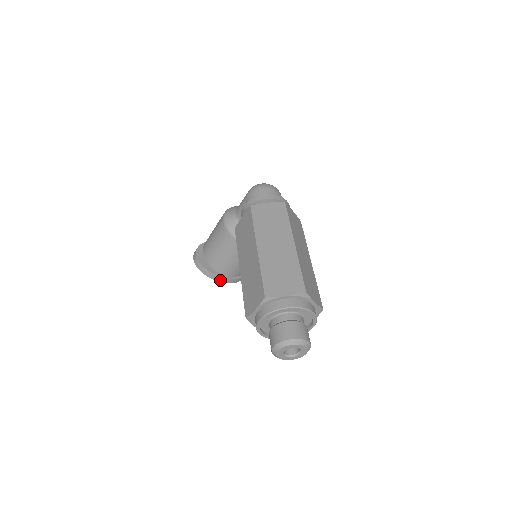
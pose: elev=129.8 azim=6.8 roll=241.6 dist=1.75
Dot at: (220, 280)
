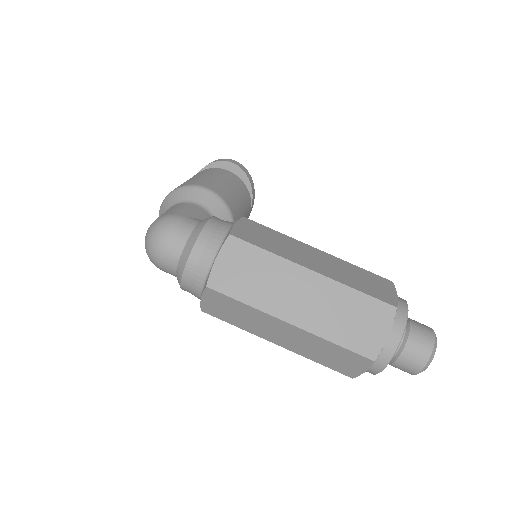
Dot at: occluded
